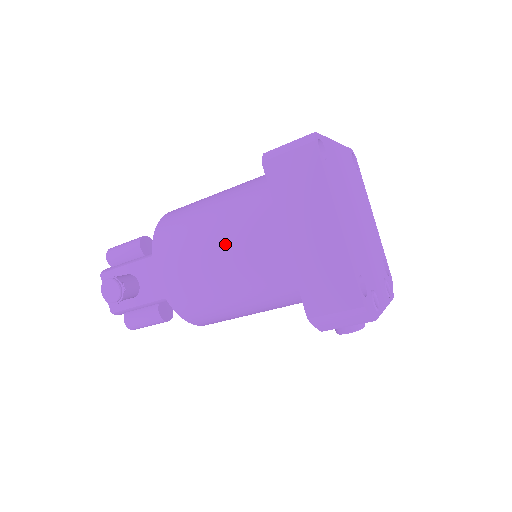
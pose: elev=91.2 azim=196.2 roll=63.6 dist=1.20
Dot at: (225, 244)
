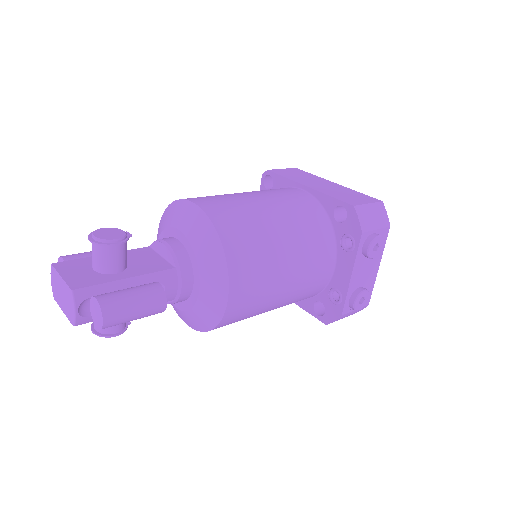
Dot at: (258, 192)
